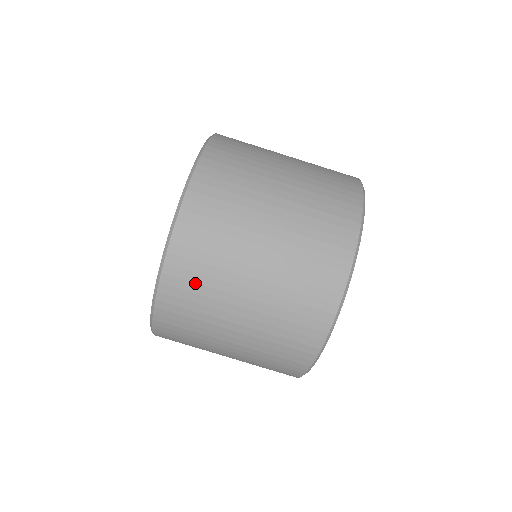
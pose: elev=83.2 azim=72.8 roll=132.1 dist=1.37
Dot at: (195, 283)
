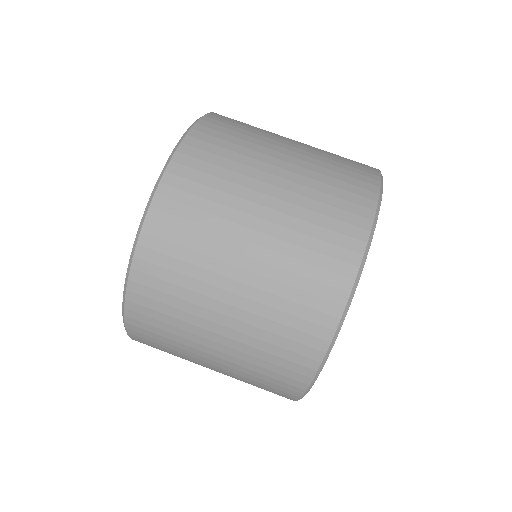
Dot at: (189, 221)
